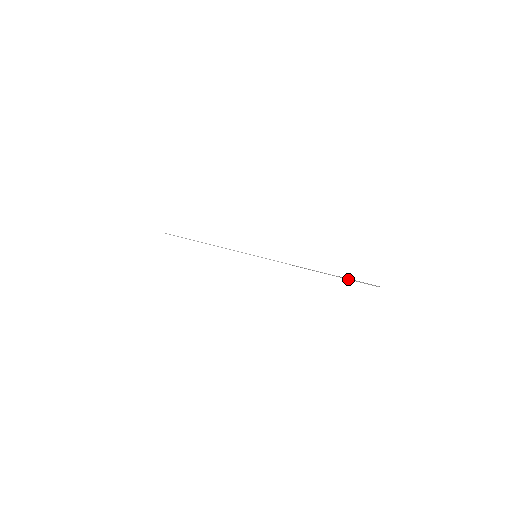
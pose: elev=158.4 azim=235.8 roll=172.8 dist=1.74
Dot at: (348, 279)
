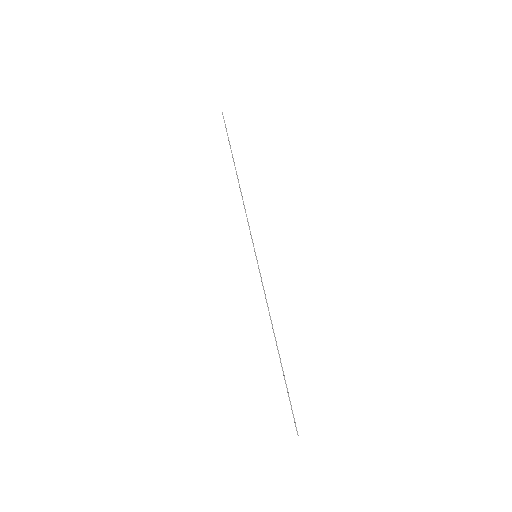
Dot at: (287, 392)
